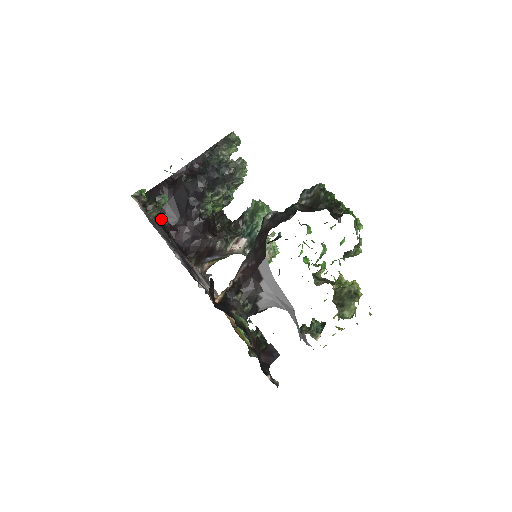
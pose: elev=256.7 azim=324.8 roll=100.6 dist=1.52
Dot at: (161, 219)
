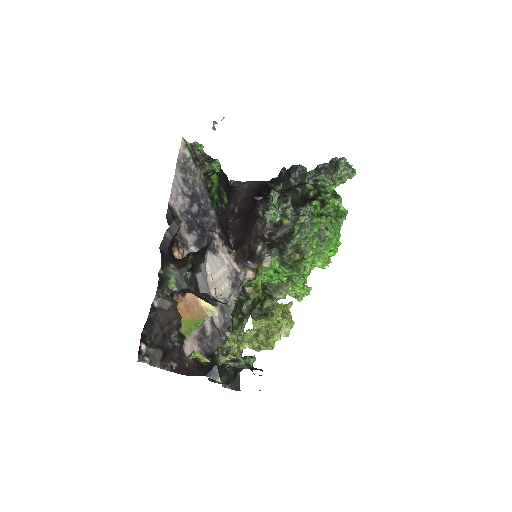
Dot at: (239, 208)
